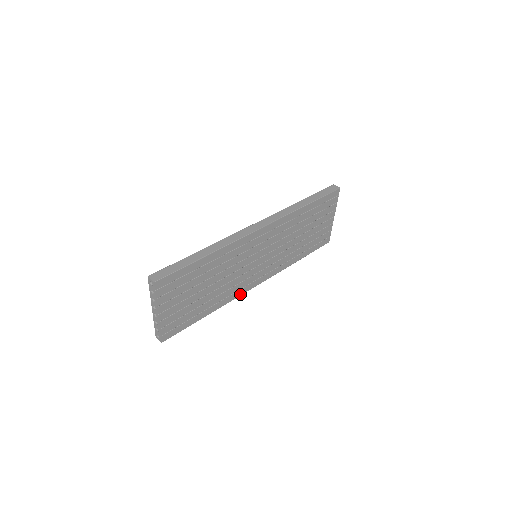
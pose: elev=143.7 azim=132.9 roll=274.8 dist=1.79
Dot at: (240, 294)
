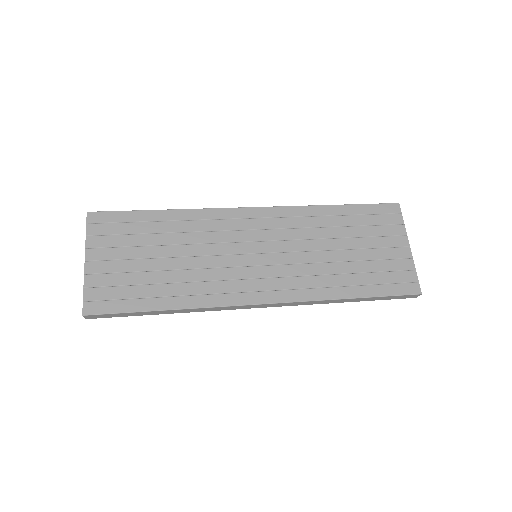
Dot at: (228, 304)
